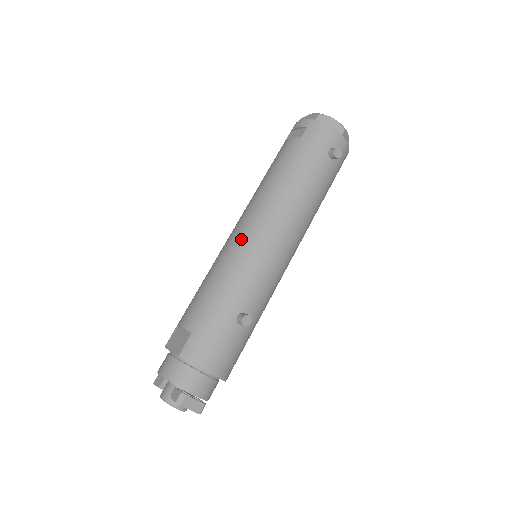
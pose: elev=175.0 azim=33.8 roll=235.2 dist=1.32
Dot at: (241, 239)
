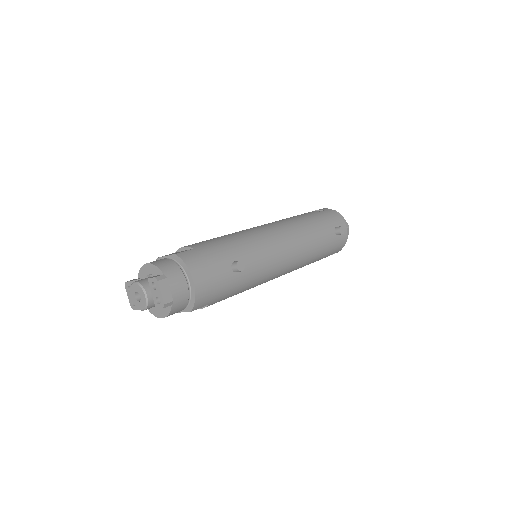
Dot at: (257, 228)
